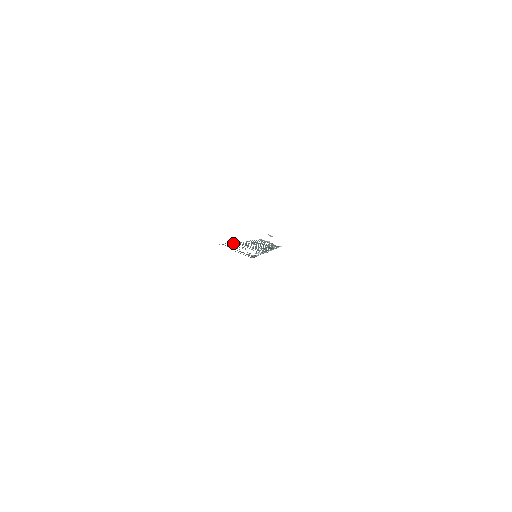
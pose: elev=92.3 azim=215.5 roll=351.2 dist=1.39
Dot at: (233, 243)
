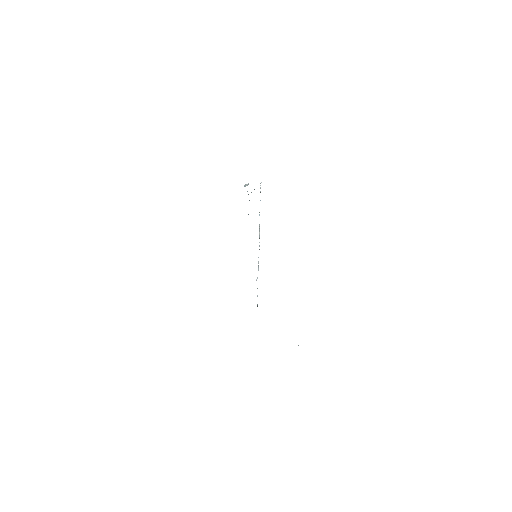
Dot at: occluded
